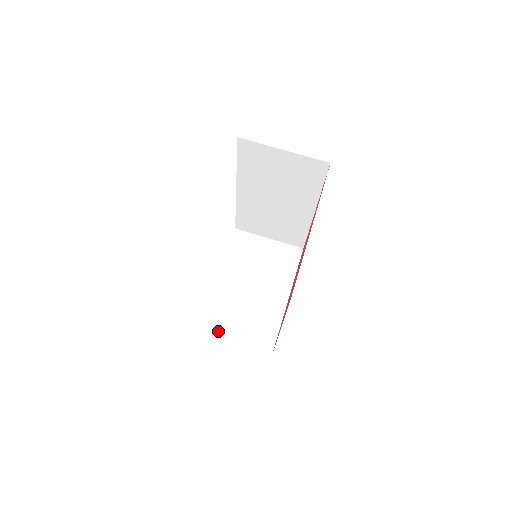
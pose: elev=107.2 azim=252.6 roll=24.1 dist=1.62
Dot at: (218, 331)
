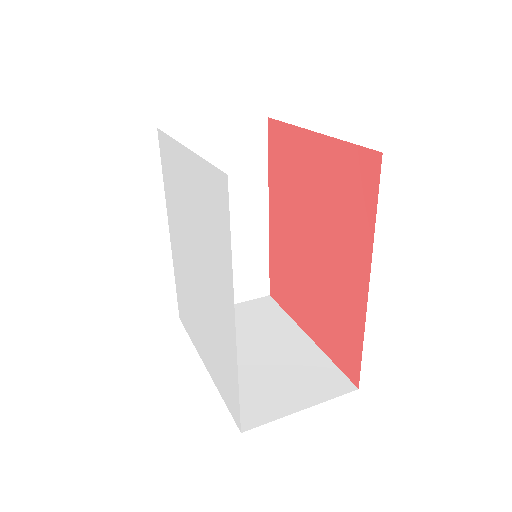
Dot at: (269, 411)
